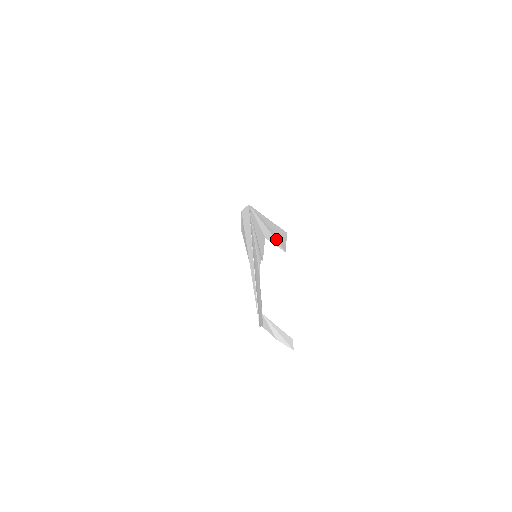
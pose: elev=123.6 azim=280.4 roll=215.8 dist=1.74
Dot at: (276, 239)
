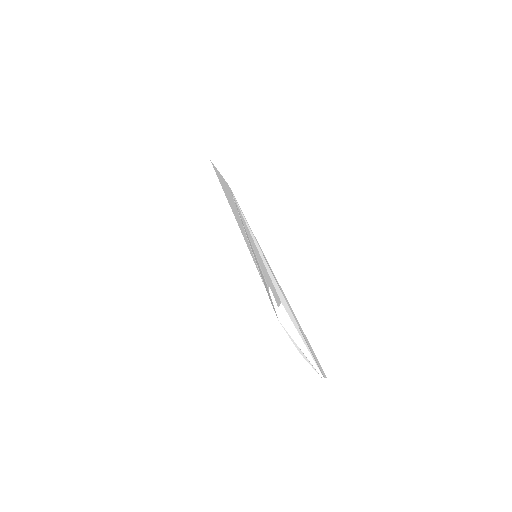
Dot at: (303, 337)
